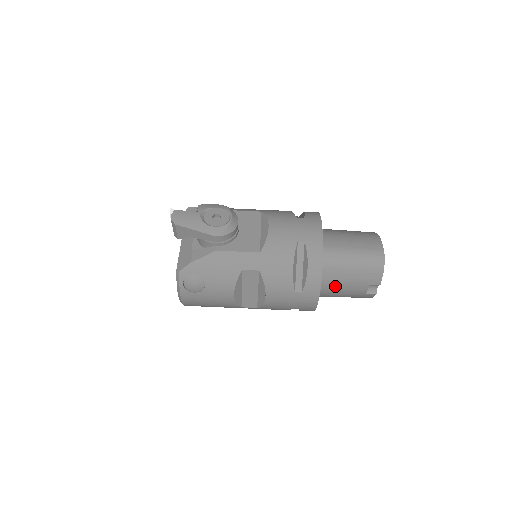
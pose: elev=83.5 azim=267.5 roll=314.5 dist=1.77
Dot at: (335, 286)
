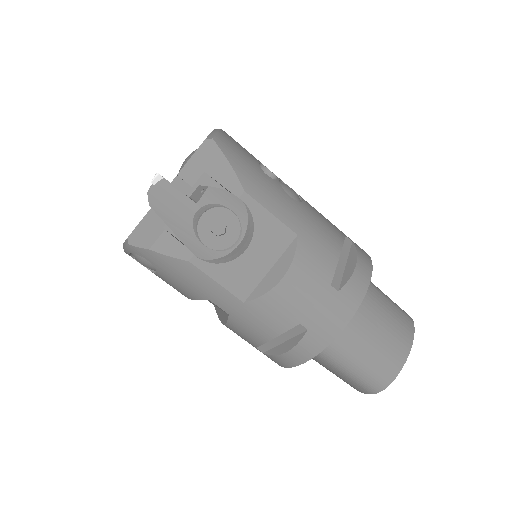
Dot at: occluded
